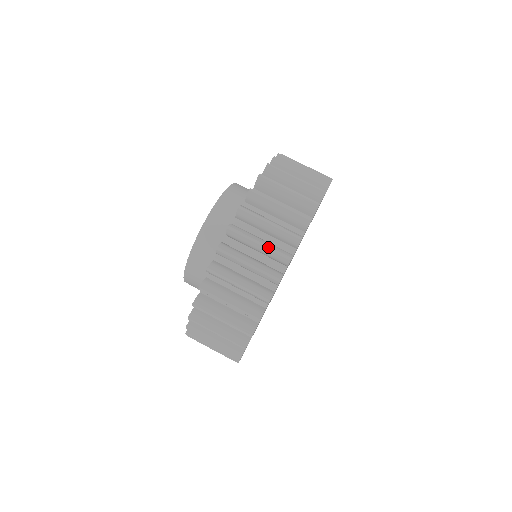
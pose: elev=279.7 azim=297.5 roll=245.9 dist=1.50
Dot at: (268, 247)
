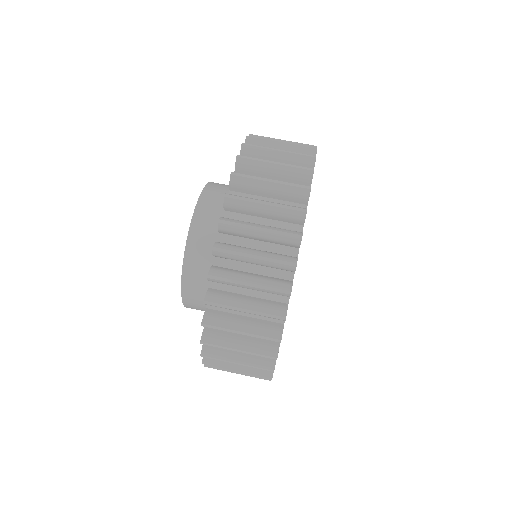
Dot at: (255, 312)
